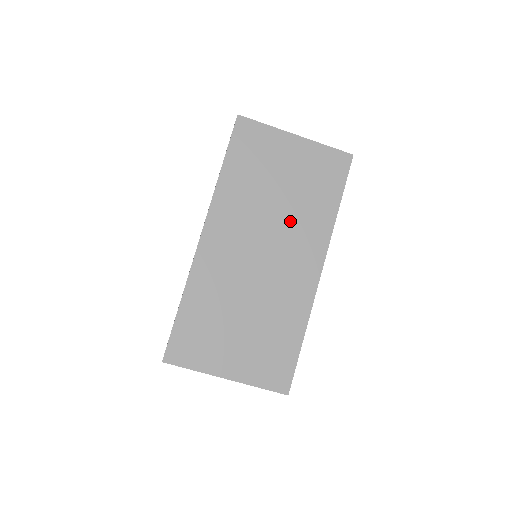
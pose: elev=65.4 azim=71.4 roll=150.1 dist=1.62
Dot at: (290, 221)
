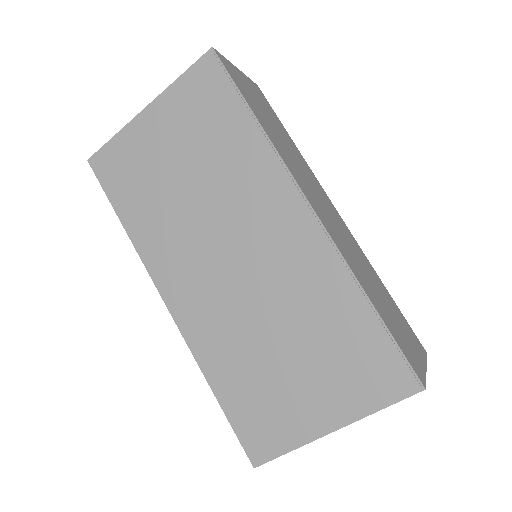
Dot at: (224, 196)
